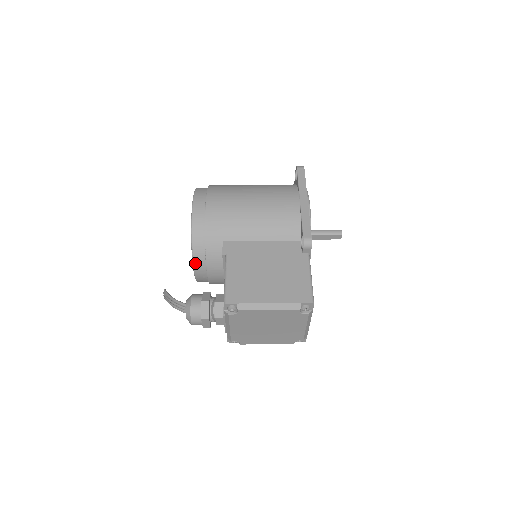
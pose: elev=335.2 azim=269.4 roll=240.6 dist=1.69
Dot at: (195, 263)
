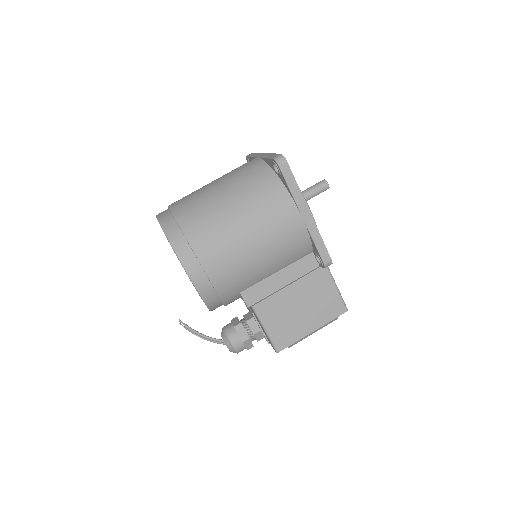
Dot at: occluded
